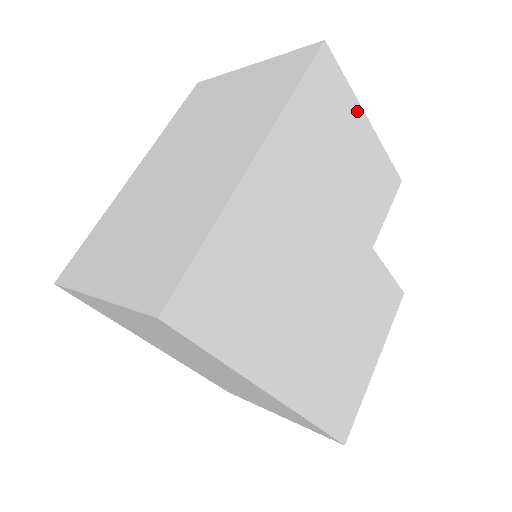
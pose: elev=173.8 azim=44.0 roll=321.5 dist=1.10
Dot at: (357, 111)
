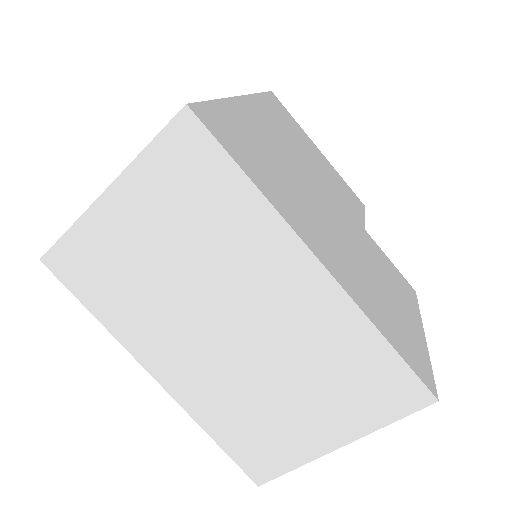
Dot at: (309, 139)
